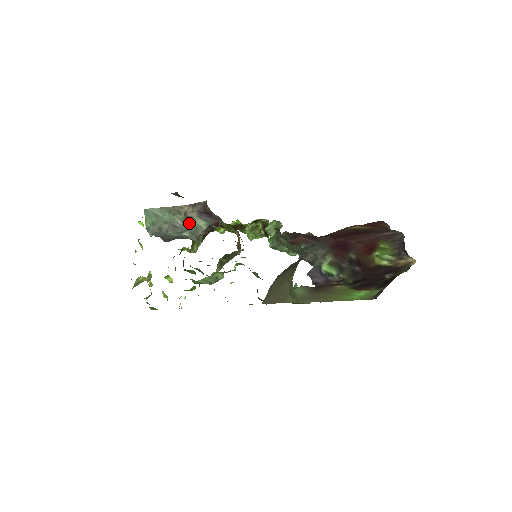
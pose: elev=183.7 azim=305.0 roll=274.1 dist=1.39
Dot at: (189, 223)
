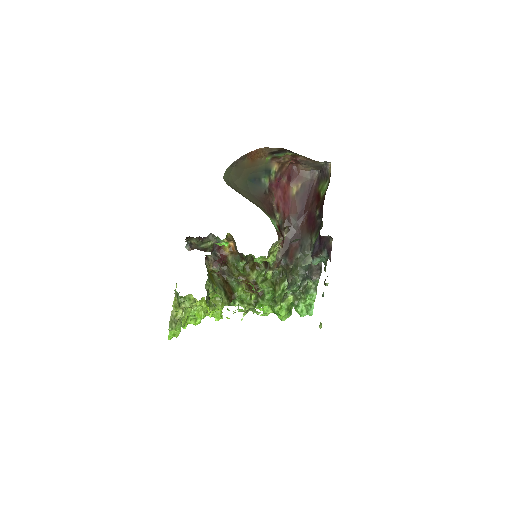
Dot at: occluded
